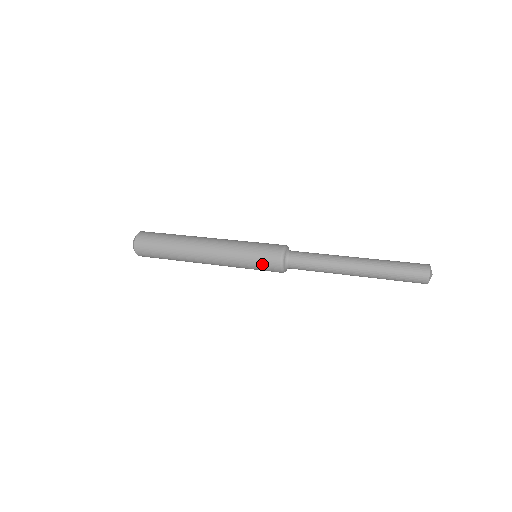
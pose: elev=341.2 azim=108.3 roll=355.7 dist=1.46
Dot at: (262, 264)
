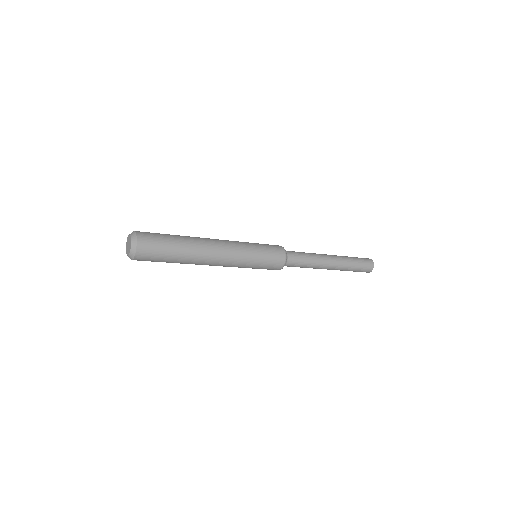
Dot at: (271, 252)
